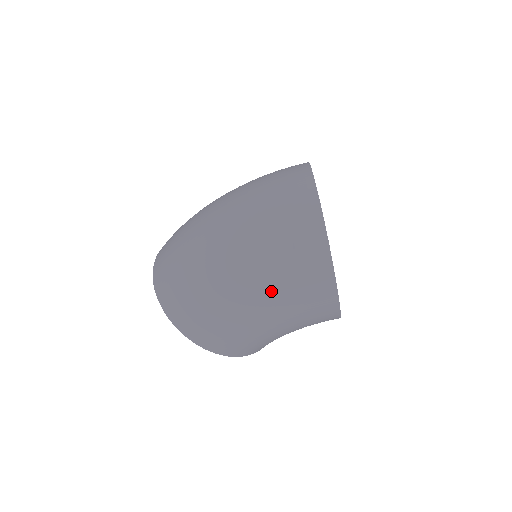
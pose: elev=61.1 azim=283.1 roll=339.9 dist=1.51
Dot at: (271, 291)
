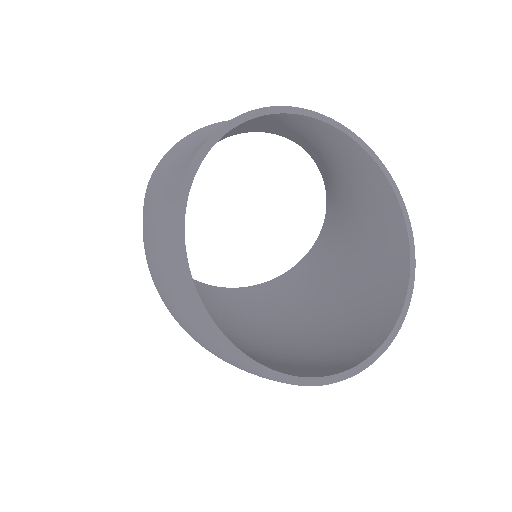
Dot at: occluded
